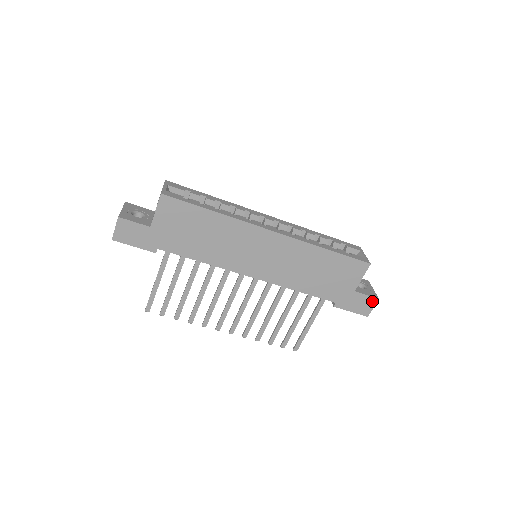
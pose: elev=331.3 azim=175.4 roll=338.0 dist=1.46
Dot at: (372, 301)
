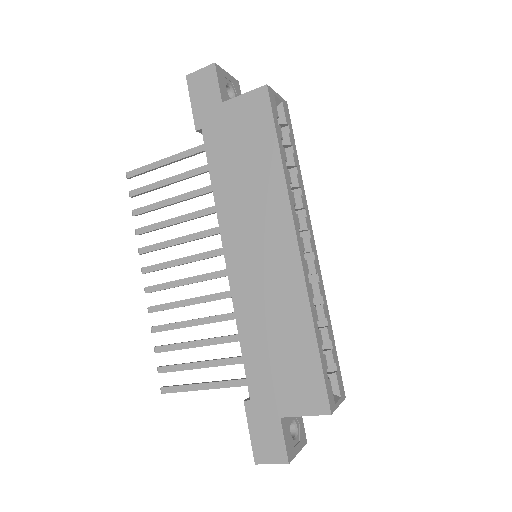
Dot at: (280, 455)
